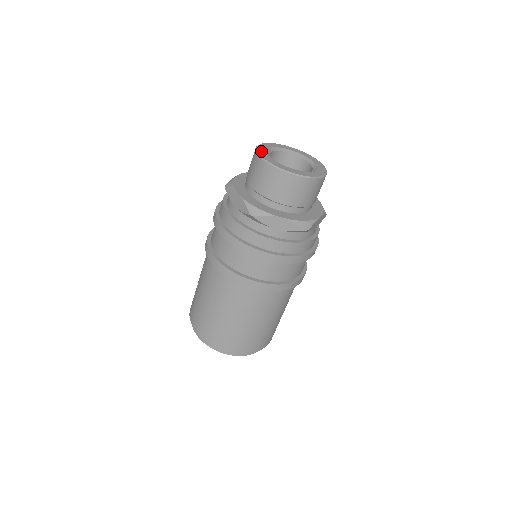
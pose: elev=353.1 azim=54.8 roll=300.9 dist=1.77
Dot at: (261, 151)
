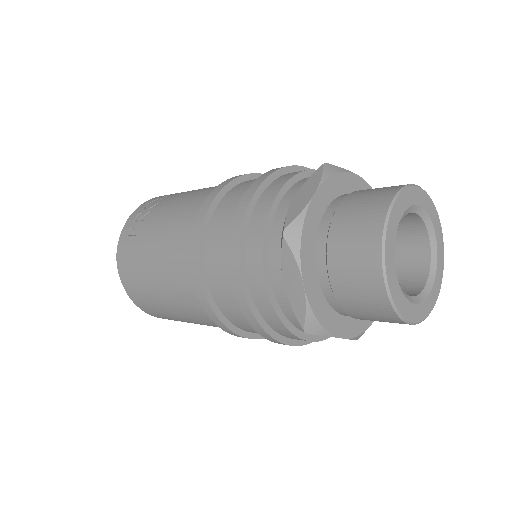
Dot at: (389, 248)
